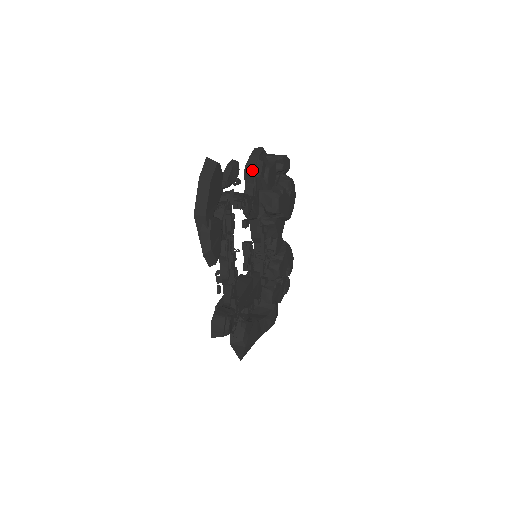
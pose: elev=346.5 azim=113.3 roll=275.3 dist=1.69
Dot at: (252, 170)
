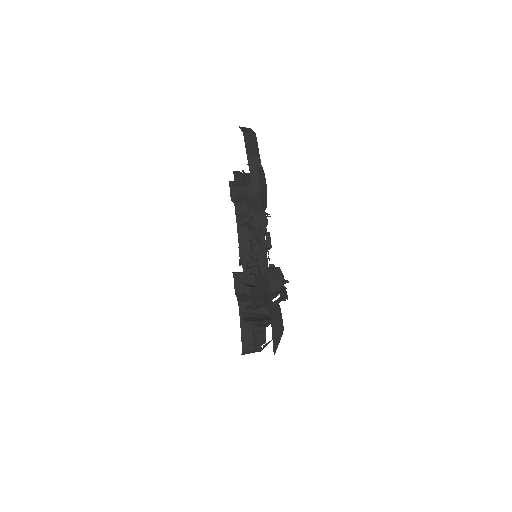
Dot at: occluded
